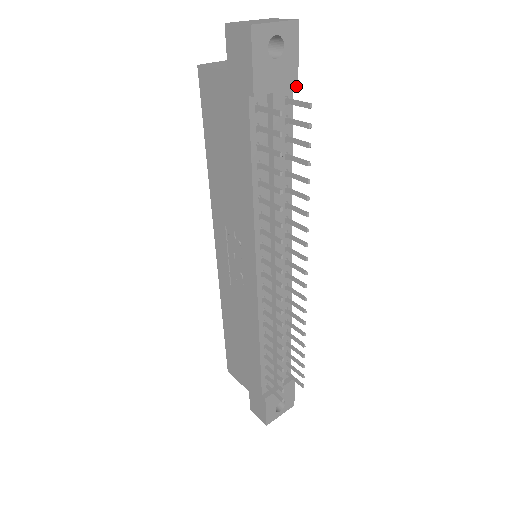
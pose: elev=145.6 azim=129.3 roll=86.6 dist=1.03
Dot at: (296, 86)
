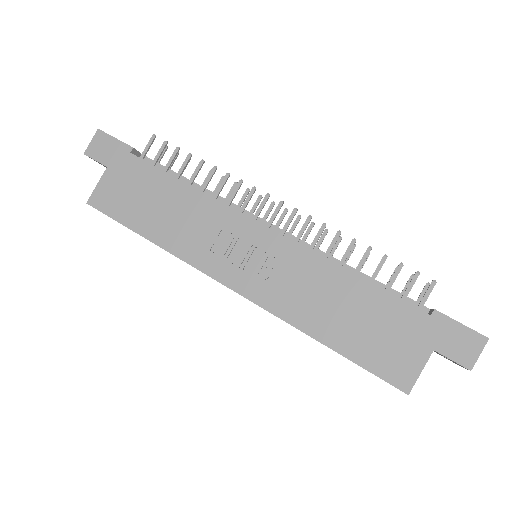
Dot at: occluded
